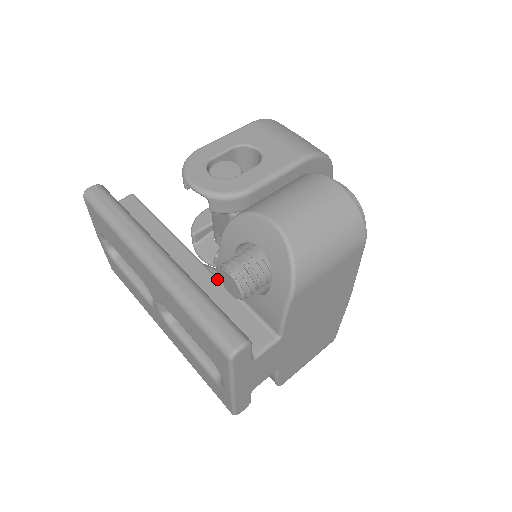
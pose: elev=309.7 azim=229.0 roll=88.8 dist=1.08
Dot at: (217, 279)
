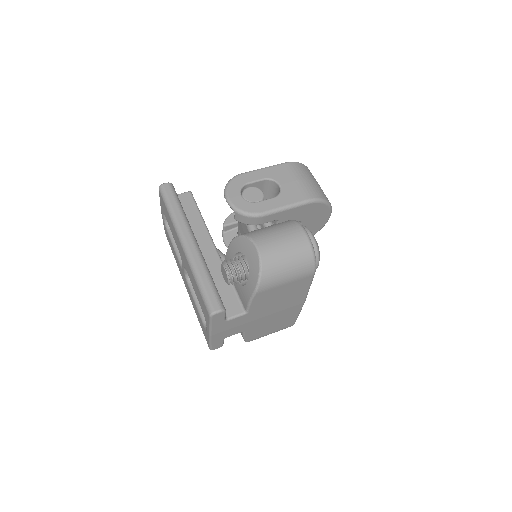
Dot at: occluded
